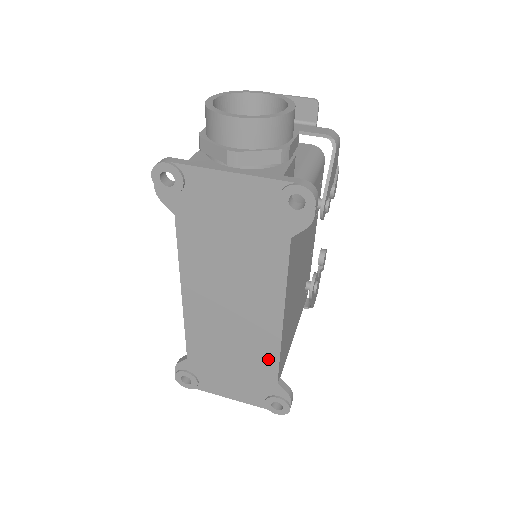
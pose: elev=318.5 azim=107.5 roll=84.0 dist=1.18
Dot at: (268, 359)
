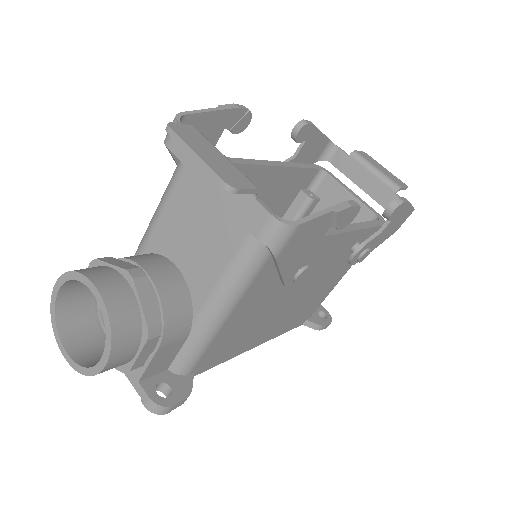
Dot at: occluded
